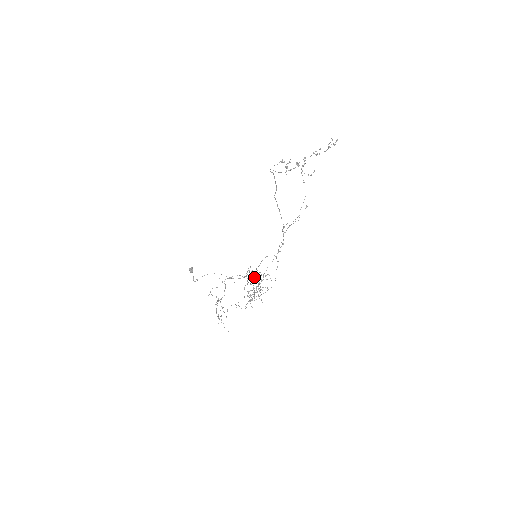
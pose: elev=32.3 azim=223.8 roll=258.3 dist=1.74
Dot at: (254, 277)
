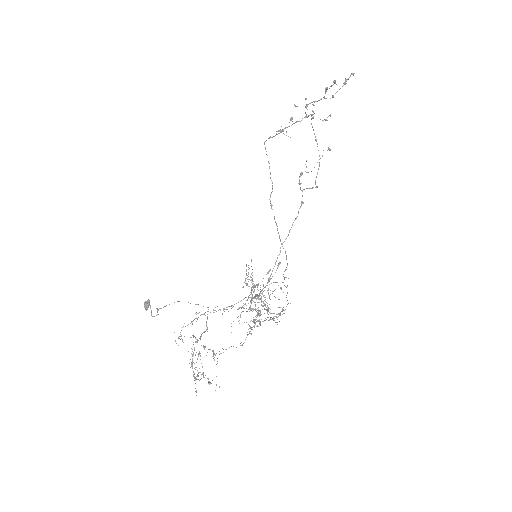
Dot at: occluded
